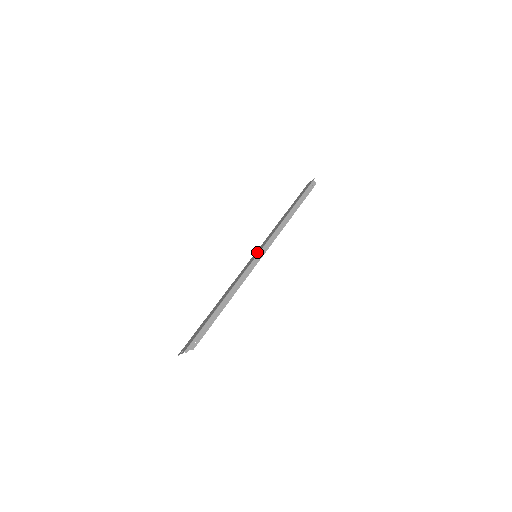
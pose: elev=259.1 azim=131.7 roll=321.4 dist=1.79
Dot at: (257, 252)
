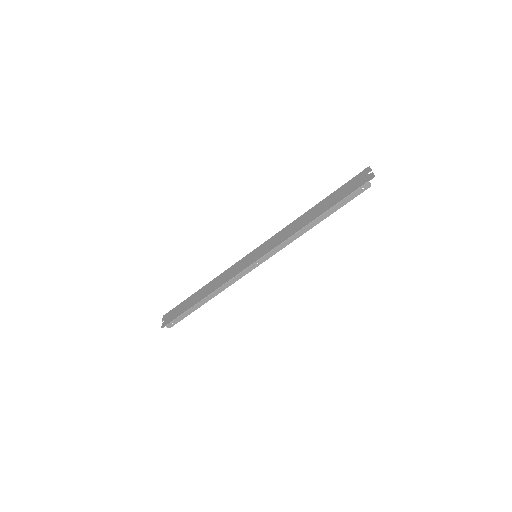
Dot at: (258, 254)
